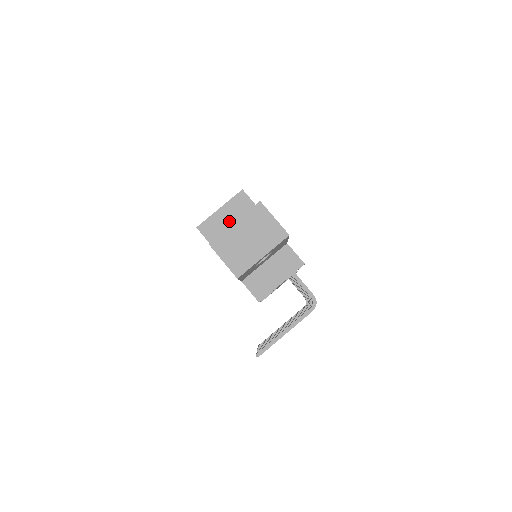
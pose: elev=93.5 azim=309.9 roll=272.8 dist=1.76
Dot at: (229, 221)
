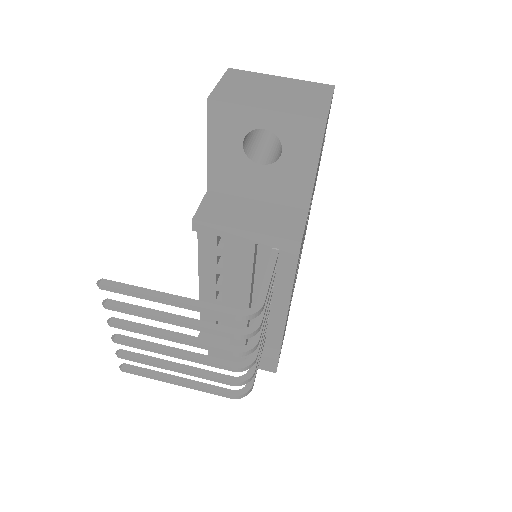
Dot at: occluded
